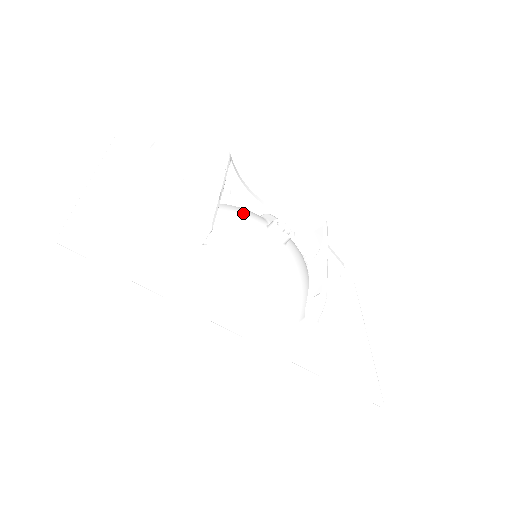
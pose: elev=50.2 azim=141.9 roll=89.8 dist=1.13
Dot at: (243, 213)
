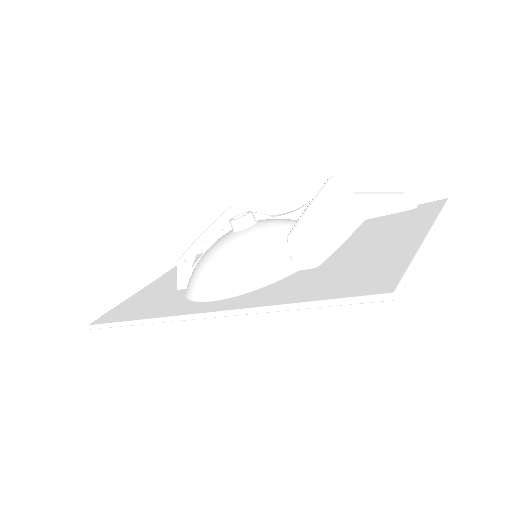
Dot at: occluded
